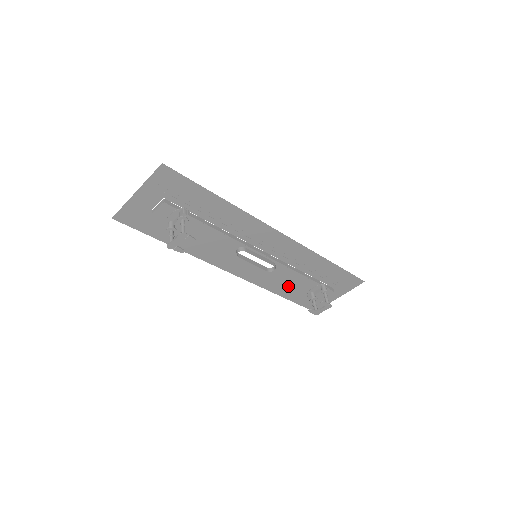
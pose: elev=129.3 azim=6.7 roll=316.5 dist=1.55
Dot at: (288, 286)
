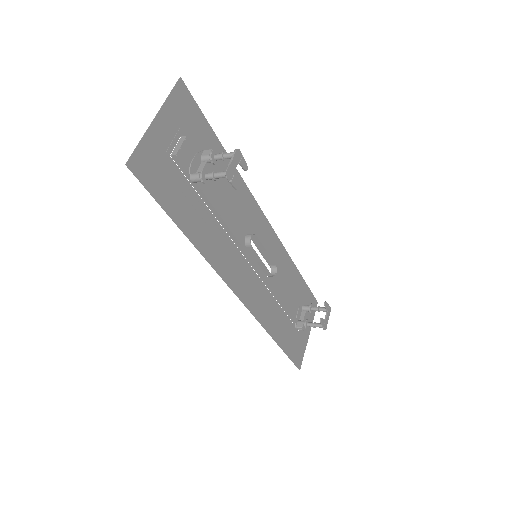
Dot at: (278, 320)
